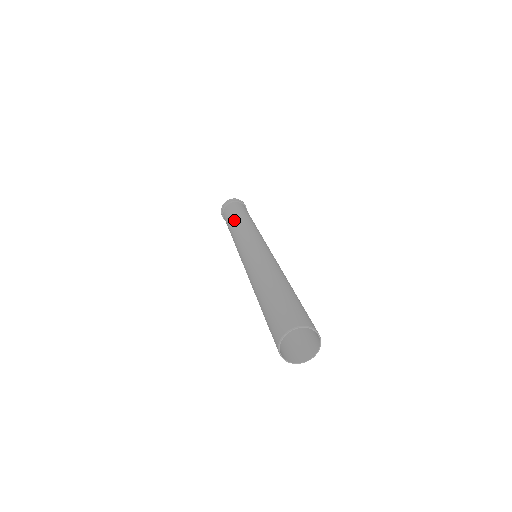
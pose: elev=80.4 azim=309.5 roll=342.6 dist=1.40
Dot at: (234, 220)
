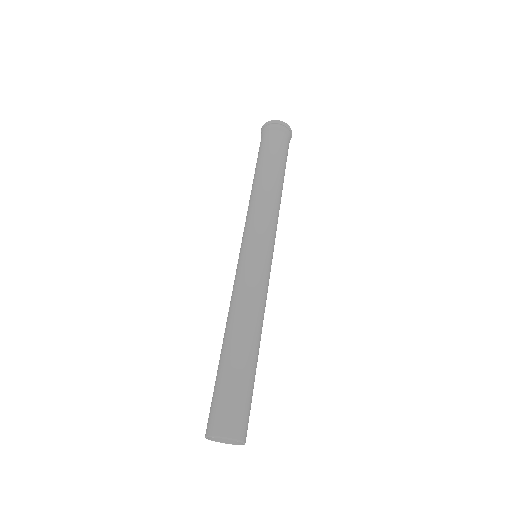
Dot at: (269, 176)
